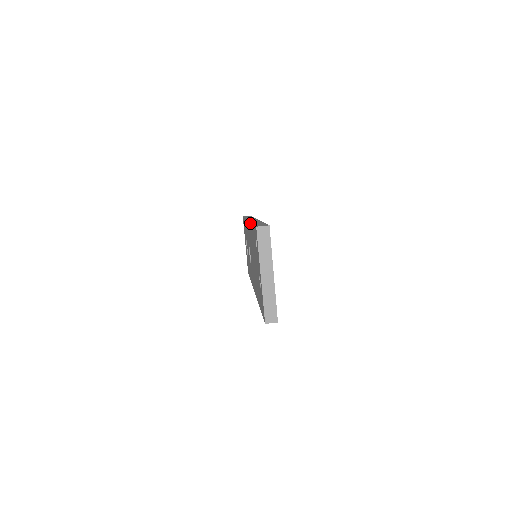
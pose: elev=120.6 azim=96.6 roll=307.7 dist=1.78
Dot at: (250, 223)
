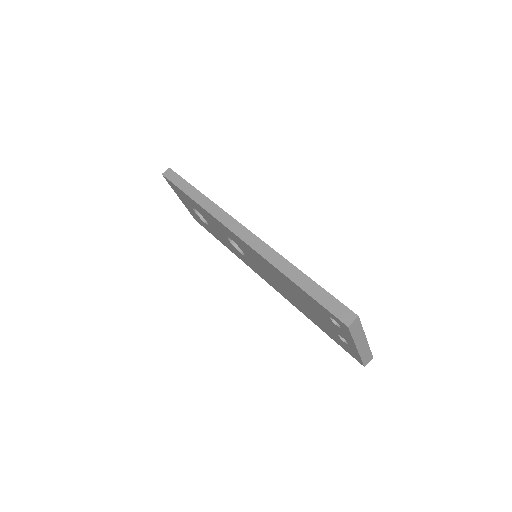
Dot at: (272, 266)
